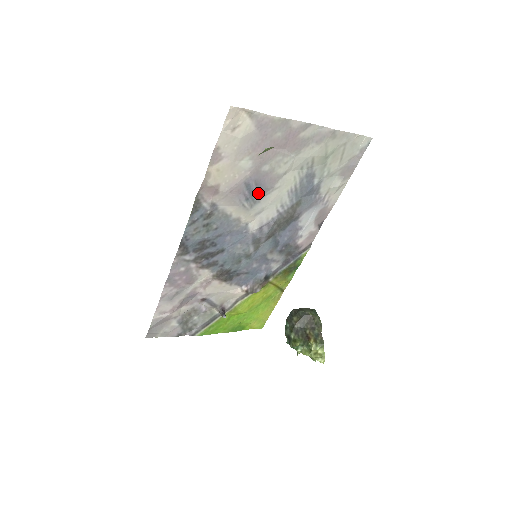
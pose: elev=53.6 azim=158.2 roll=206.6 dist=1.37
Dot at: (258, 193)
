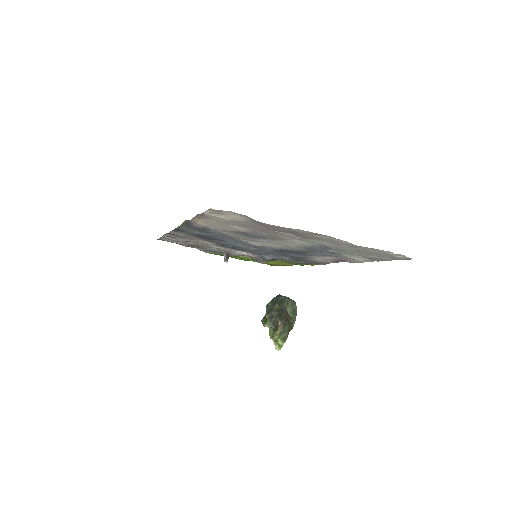
Dot at: (258, 237)
